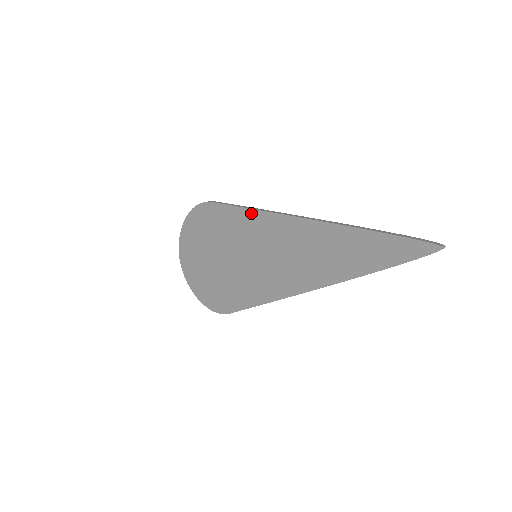
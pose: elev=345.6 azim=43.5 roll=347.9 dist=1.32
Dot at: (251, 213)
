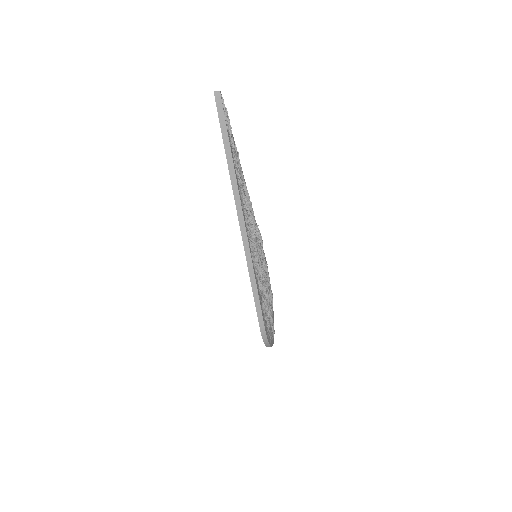
Dot at: occluded
